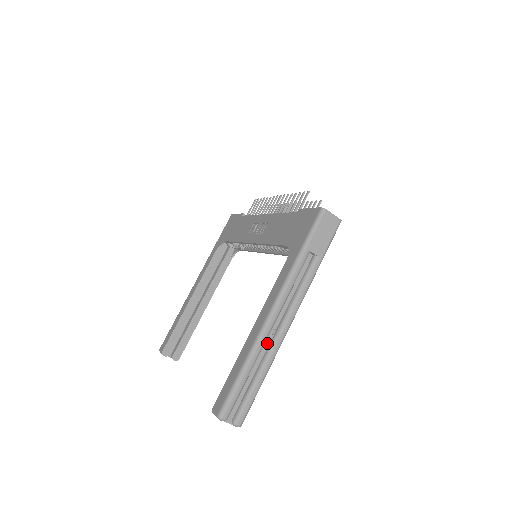
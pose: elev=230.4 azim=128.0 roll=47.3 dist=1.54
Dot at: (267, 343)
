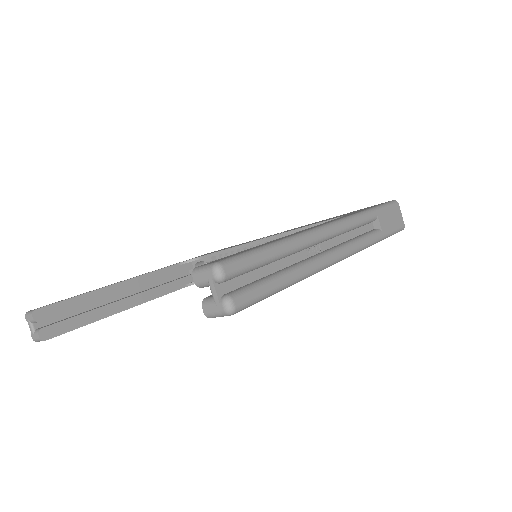
Dot at: (306, 254)
